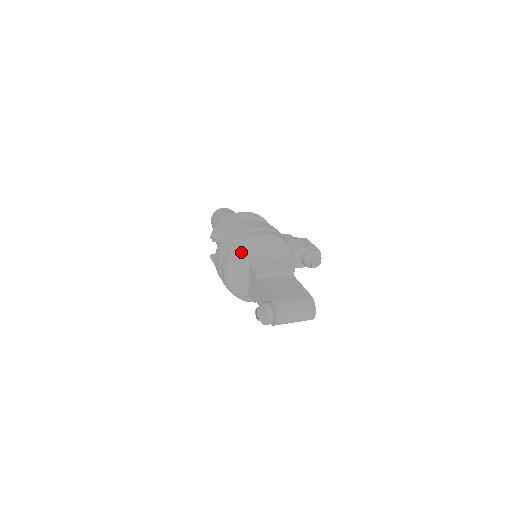
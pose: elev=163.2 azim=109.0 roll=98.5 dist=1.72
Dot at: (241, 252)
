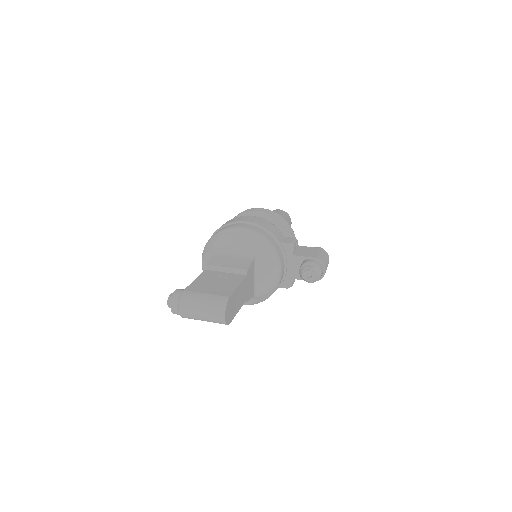
Dot at: (213, 241)
